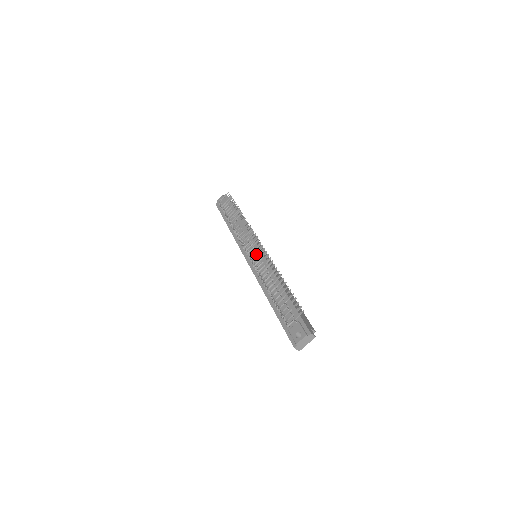
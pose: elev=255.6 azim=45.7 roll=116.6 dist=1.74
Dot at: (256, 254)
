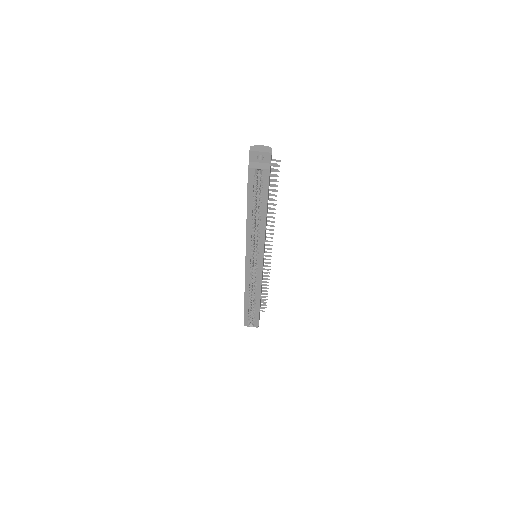
Dot at: occluded
